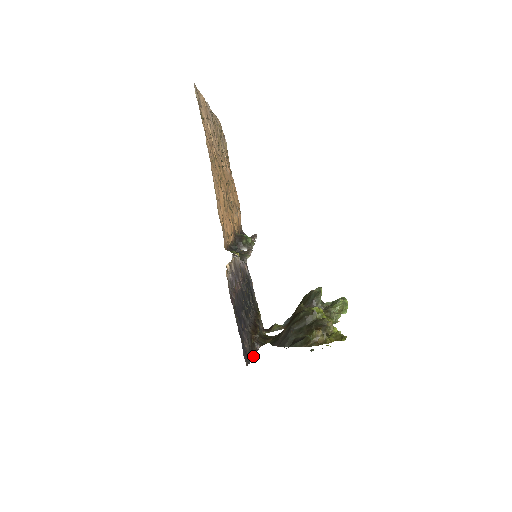
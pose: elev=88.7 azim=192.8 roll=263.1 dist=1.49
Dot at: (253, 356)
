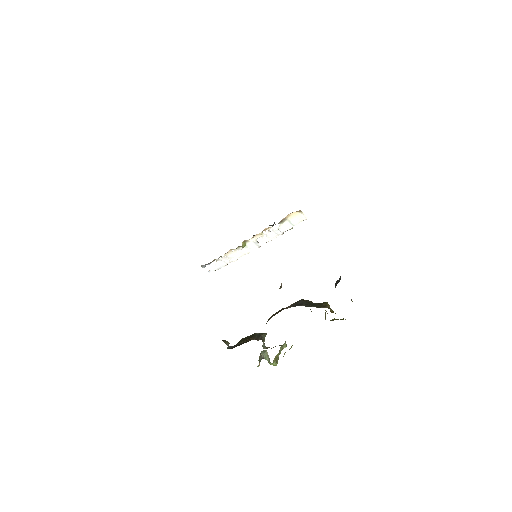
Dot at: occluded
